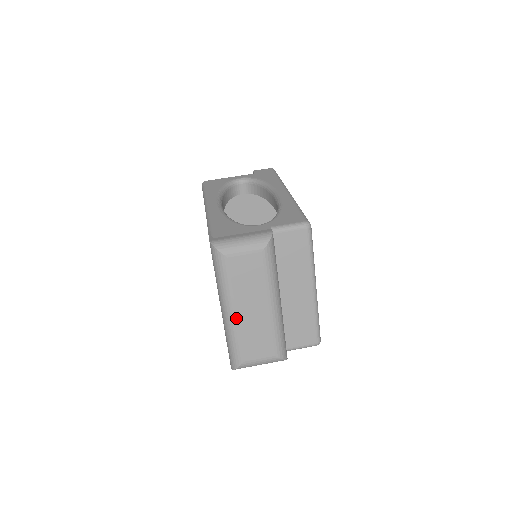
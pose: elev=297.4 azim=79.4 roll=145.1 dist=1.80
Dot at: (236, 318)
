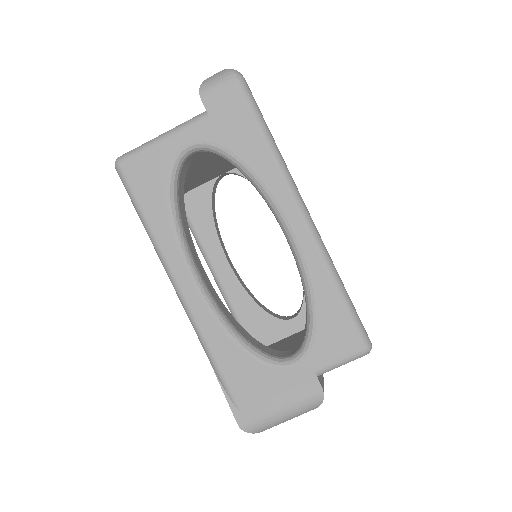
Dot at: occluded
